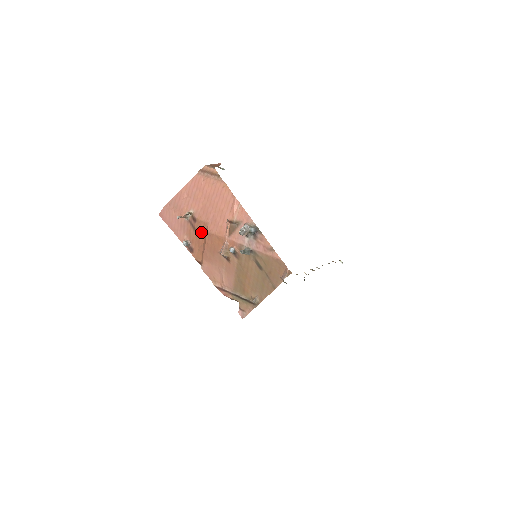
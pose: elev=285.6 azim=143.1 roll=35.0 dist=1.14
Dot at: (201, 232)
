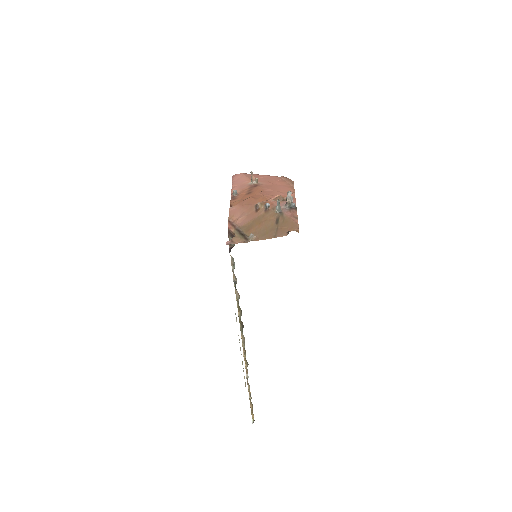
Dot at: (253, 193)
